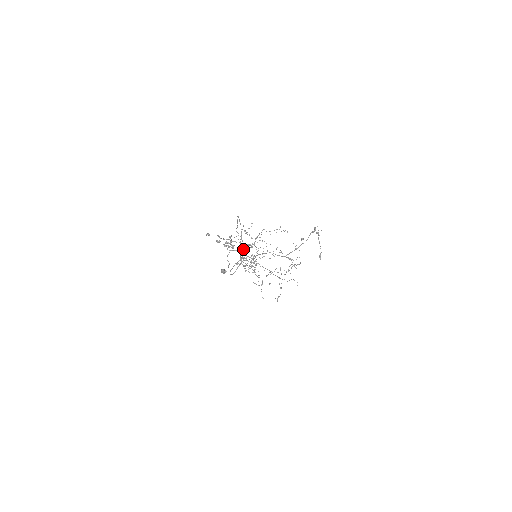
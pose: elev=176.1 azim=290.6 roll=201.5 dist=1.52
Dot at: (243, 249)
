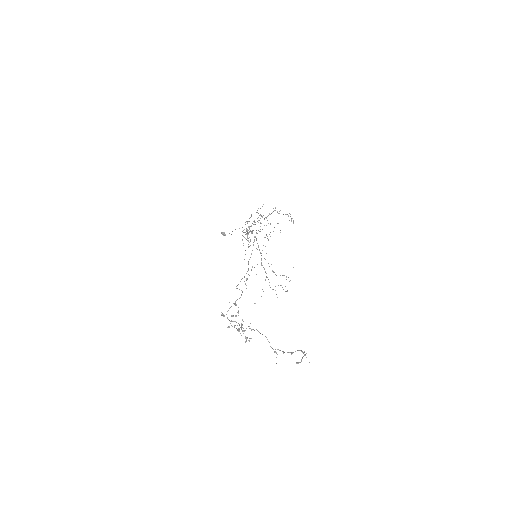
Dot at: (245, 330)
